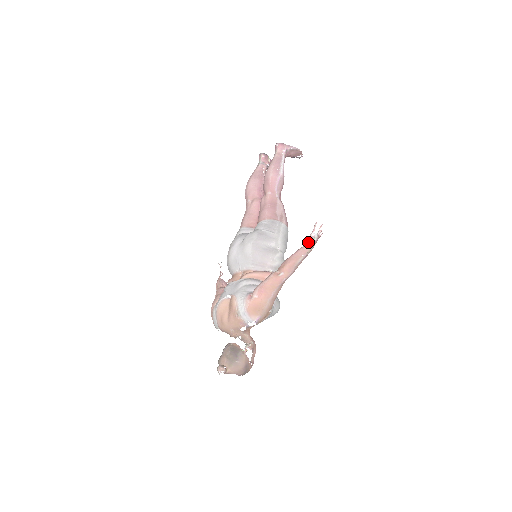
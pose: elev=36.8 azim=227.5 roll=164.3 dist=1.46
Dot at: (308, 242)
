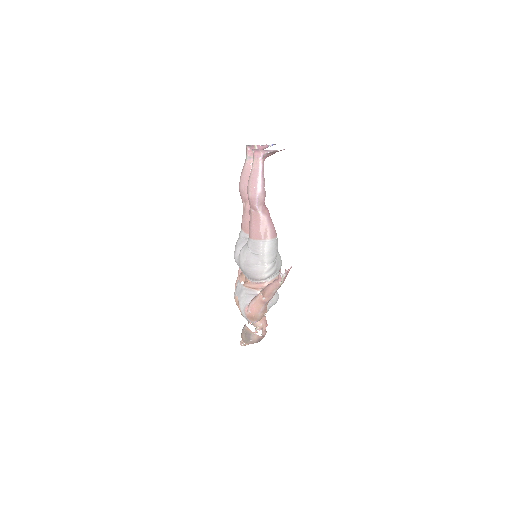
Dot at: (278, 279)
